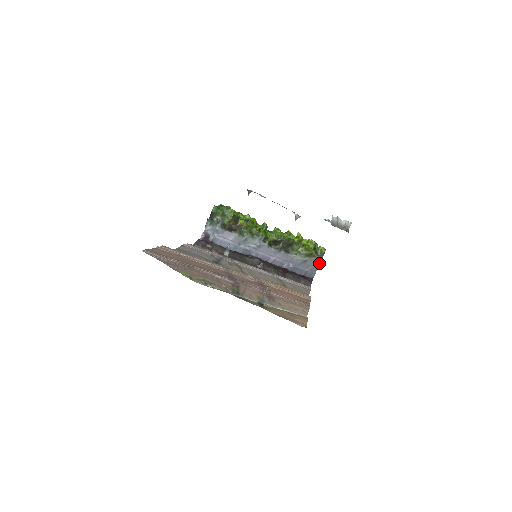
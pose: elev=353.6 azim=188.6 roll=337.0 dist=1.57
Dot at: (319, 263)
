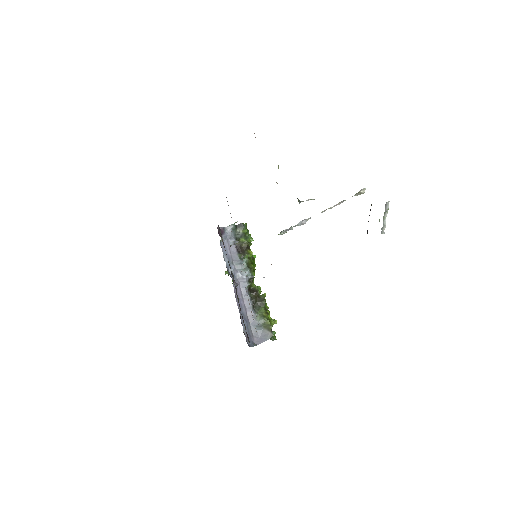
Dot at: (266, 339)
